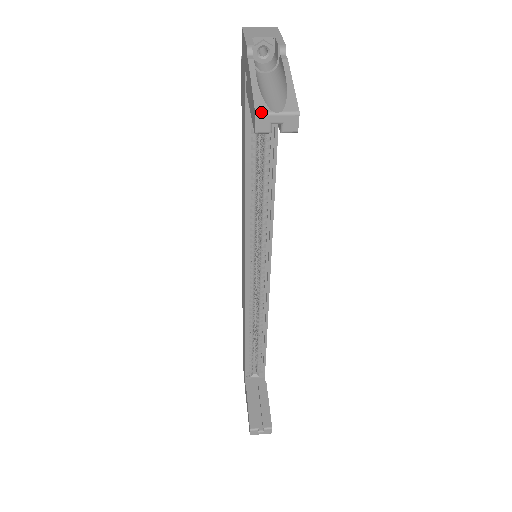
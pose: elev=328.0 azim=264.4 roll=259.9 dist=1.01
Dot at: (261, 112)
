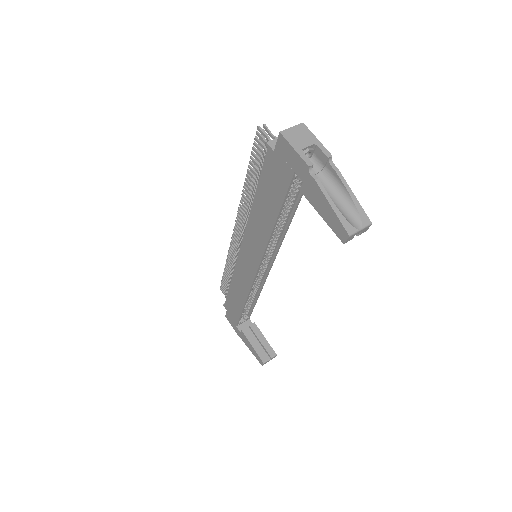
Dot at: (352, 233)
